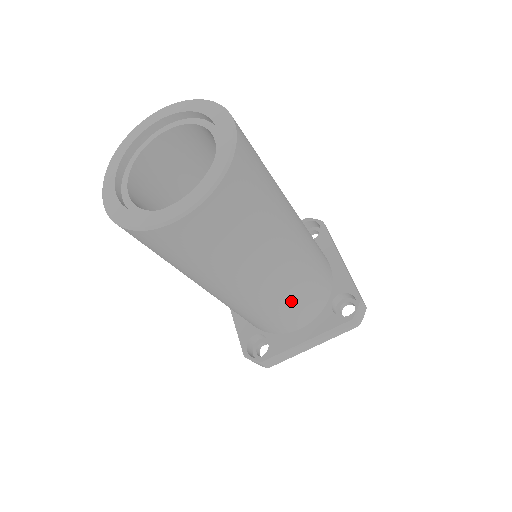
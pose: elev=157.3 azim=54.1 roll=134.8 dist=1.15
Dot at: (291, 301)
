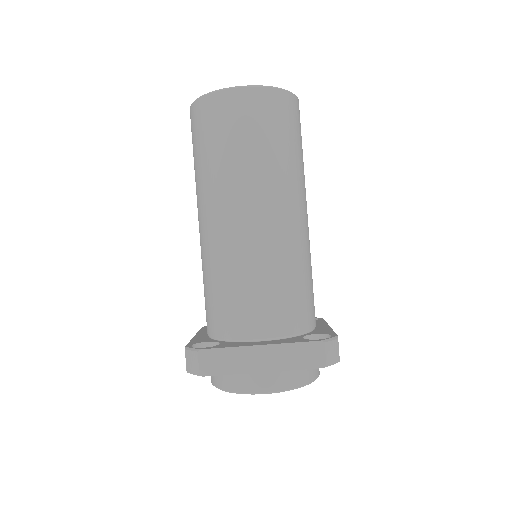
Dot at: (270, 272)
